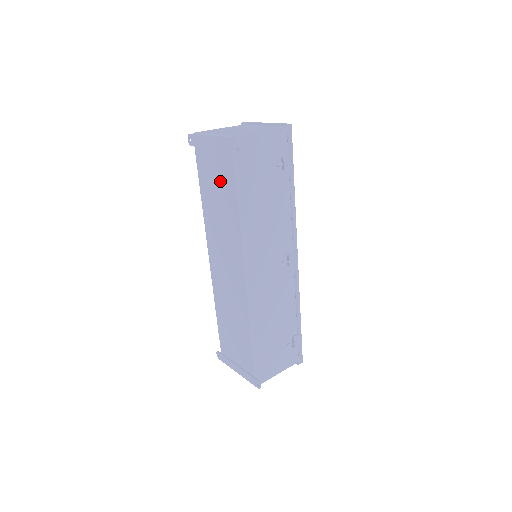
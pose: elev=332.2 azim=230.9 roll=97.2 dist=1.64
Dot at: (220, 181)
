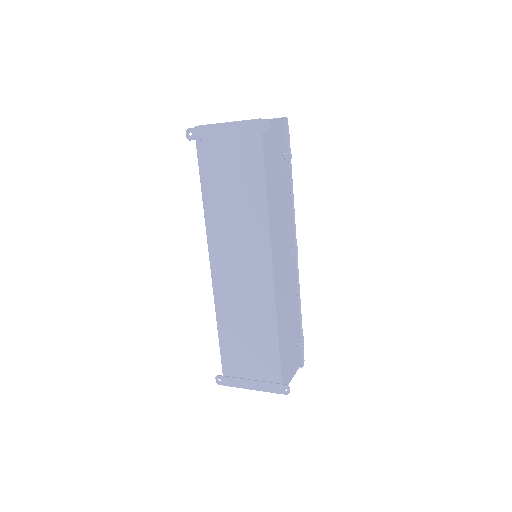
Dot at: (237, 170)
